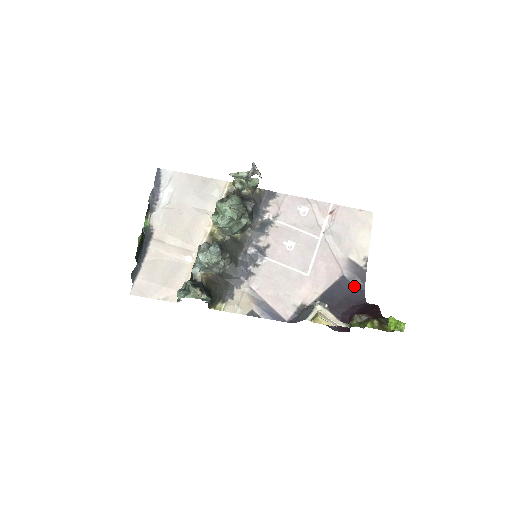
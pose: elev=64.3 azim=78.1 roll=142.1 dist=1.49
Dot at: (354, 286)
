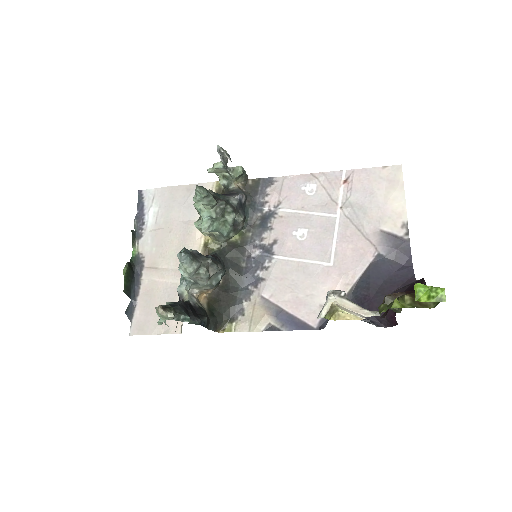
Dot at: (397, 264)
